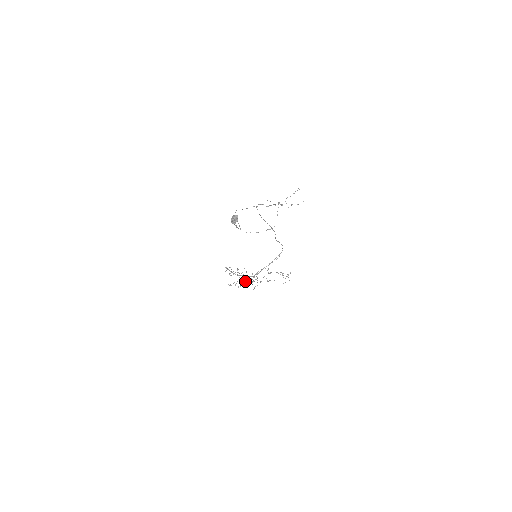
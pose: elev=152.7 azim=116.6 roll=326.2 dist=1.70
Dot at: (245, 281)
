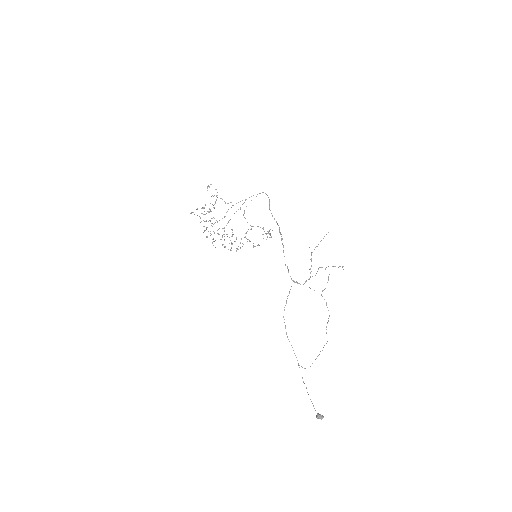
Dot at: occluded
